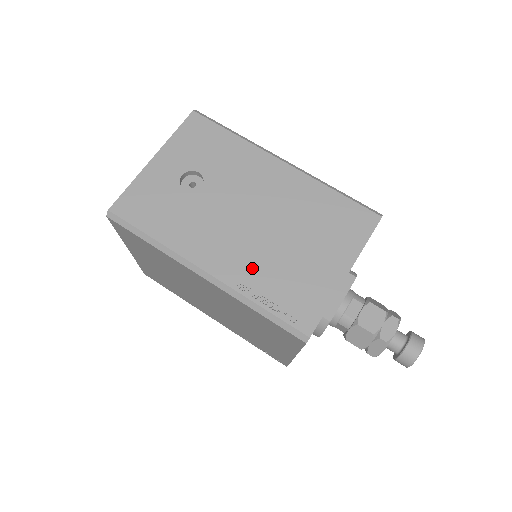
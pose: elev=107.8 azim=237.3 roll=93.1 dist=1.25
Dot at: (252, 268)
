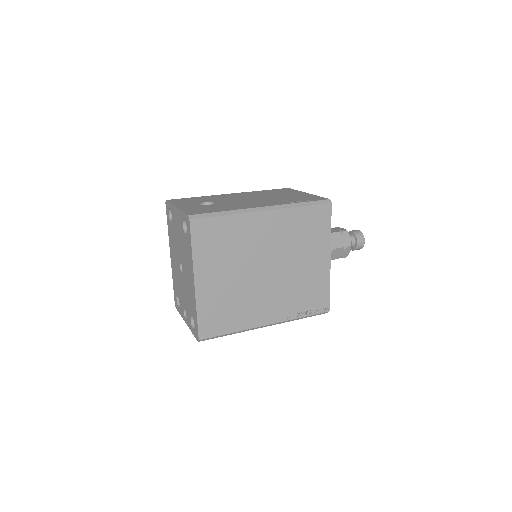
Dot at: (277, 201)
